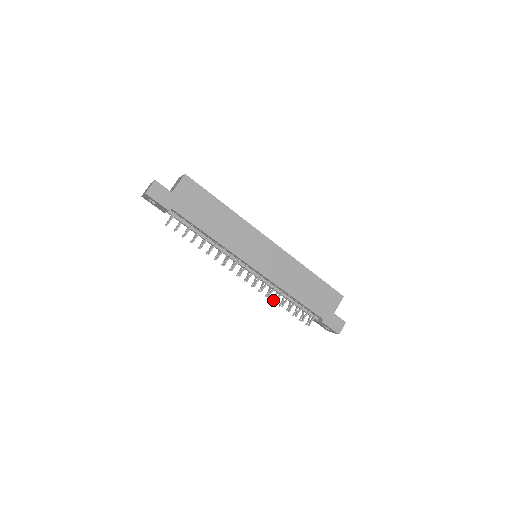
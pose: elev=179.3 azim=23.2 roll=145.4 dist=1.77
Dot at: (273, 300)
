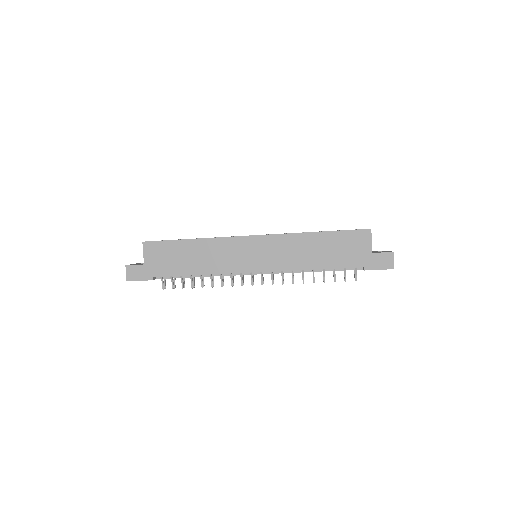
Dot at: occluded
